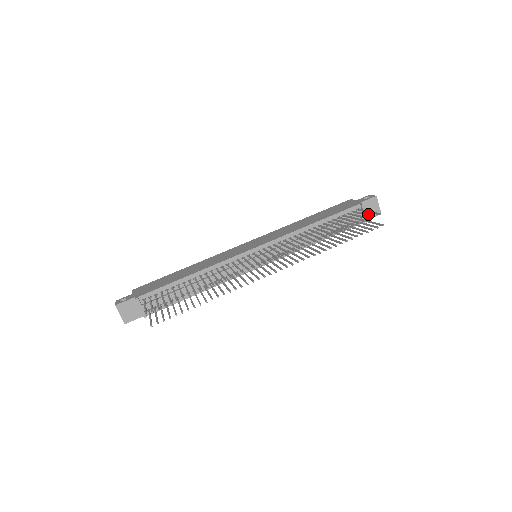
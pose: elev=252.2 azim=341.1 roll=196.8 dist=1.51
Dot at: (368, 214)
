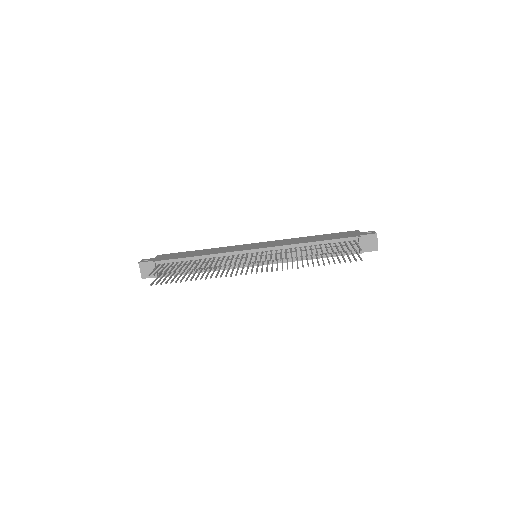
Dot at: (353, 247)
